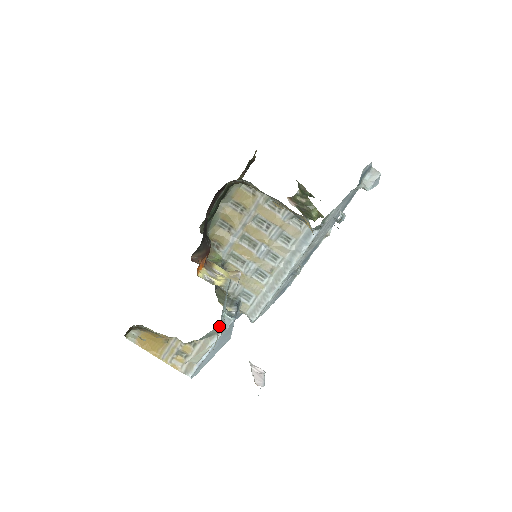
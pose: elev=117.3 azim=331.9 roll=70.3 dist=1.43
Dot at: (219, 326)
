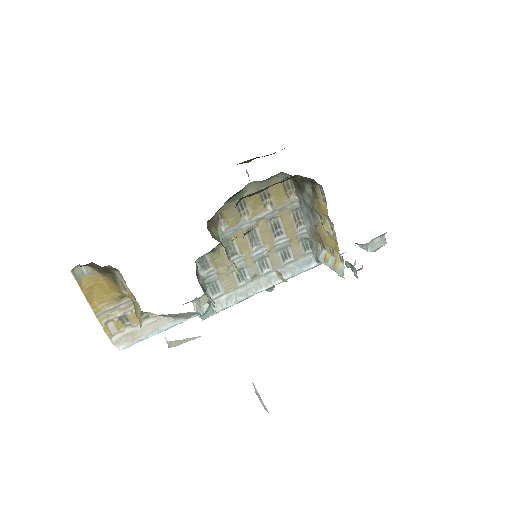
Dot at: occluded
